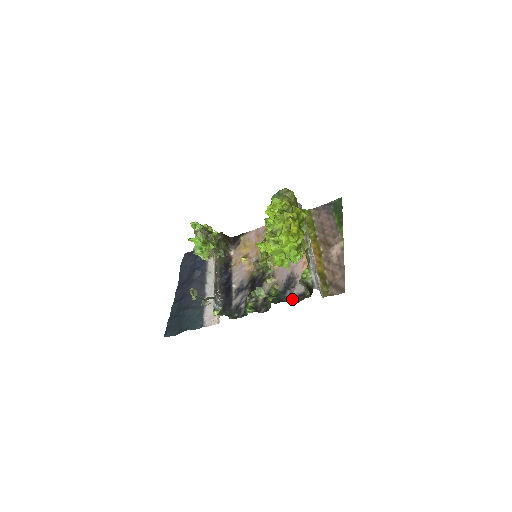
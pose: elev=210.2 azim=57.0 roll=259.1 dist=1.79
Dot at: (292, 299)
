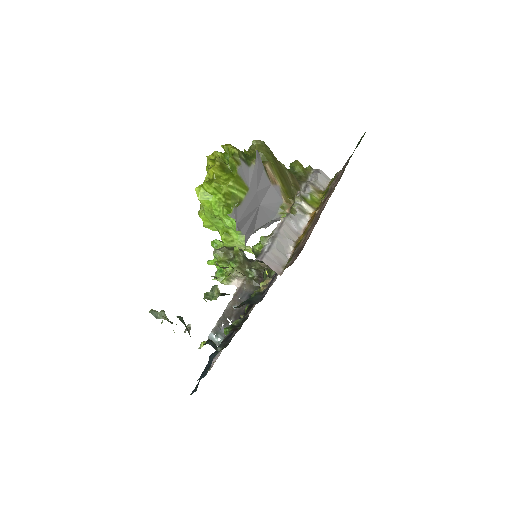
Dot at: (263, 297)
